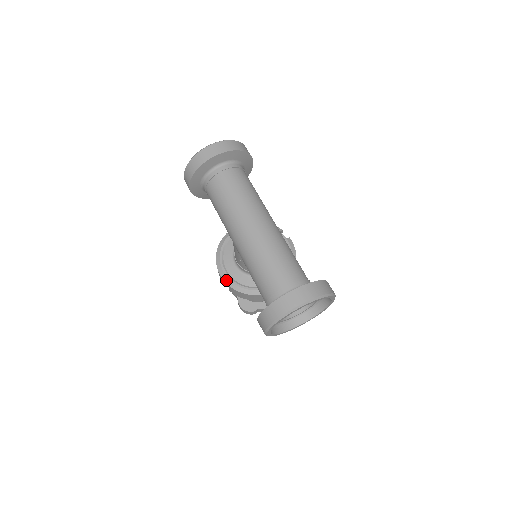
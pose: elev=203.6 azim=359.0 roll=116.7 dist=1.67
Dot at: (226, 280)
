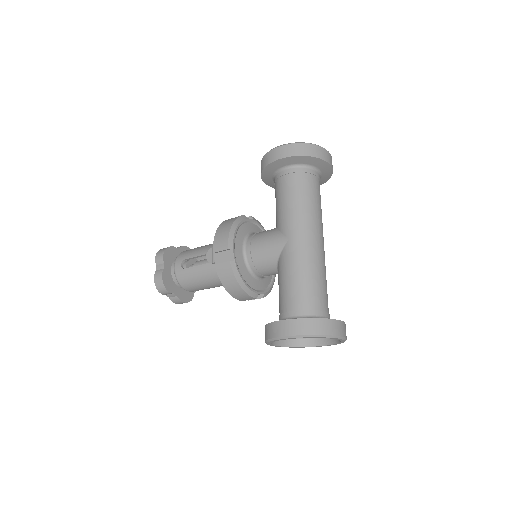
Dot at: (220, 253)
